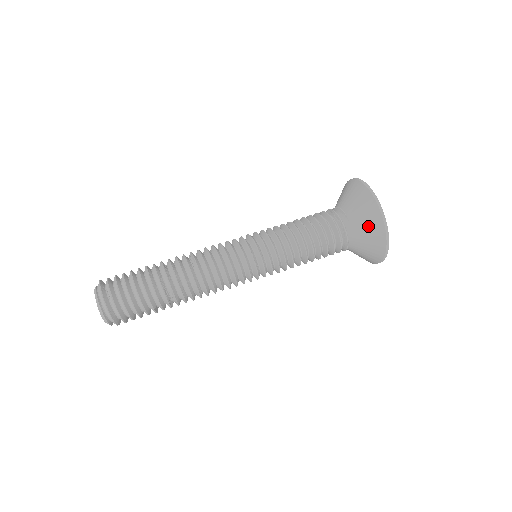
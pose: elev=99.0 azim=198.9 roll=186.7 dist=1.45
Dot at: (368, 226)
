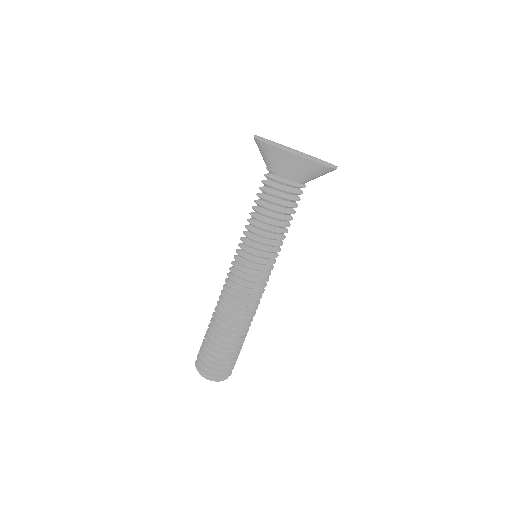
Dot at: (302, 169)
